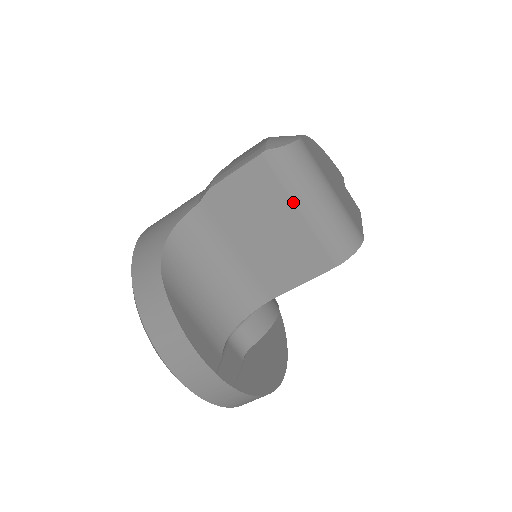
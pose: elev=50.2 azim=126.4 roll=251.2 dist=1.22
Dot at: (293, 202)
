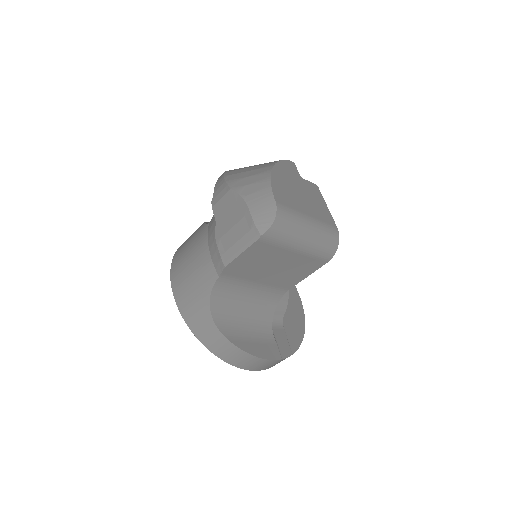
Dot at: (290, 249)
